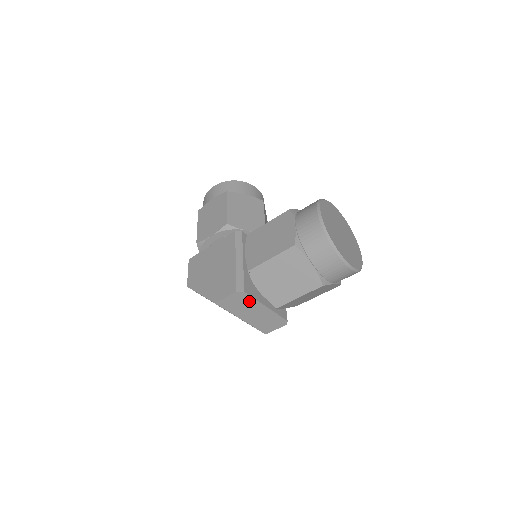
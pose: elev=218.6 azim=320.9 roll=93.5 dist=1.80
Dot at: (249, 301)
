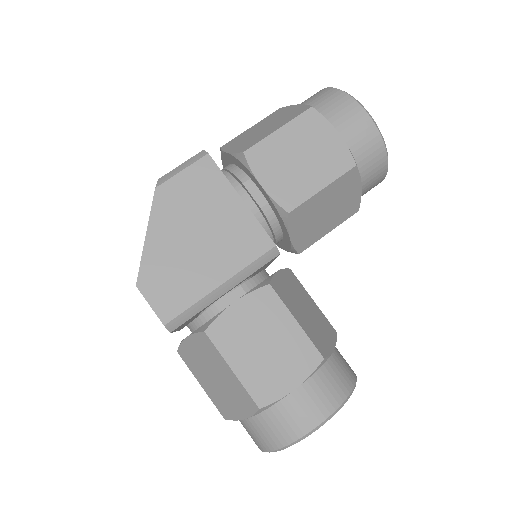
Dot at: occluded
